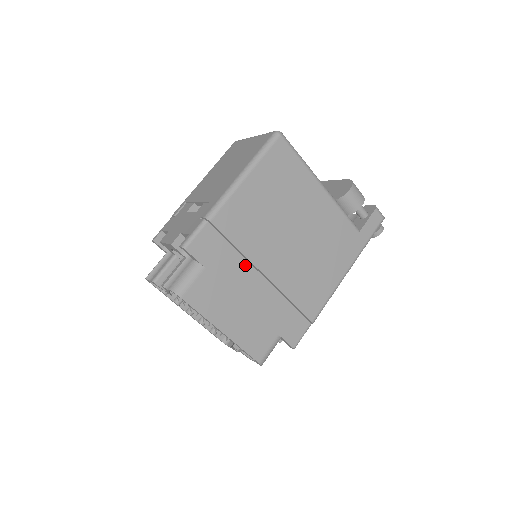
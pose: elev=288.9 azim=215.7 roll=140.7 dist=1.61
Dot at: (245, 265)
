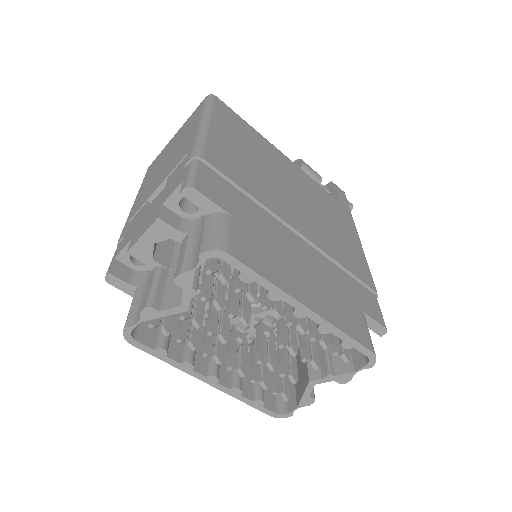
Dot at: (271, 219)
